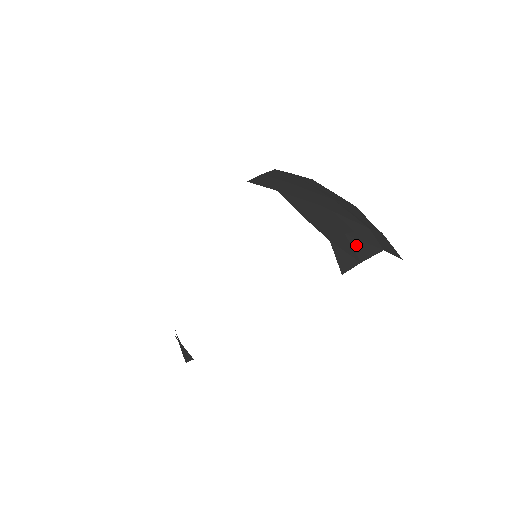
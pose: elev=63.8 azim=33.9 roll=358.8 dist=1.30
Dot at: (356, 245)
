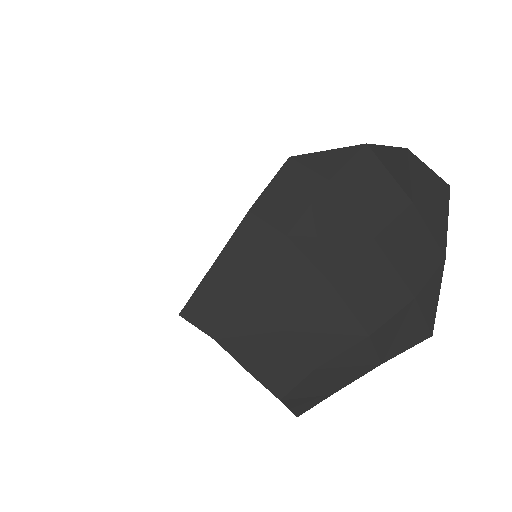
Dot at: (331, 376)
